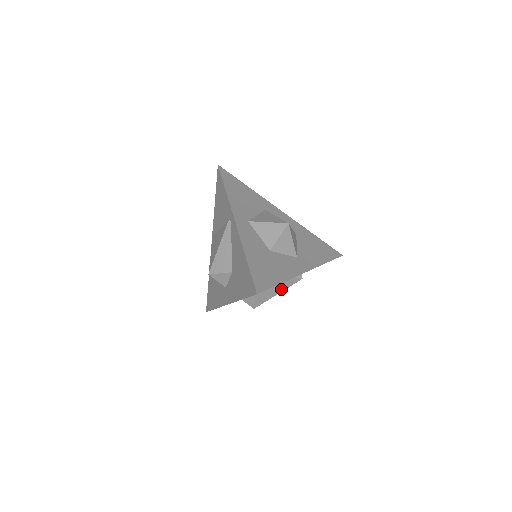
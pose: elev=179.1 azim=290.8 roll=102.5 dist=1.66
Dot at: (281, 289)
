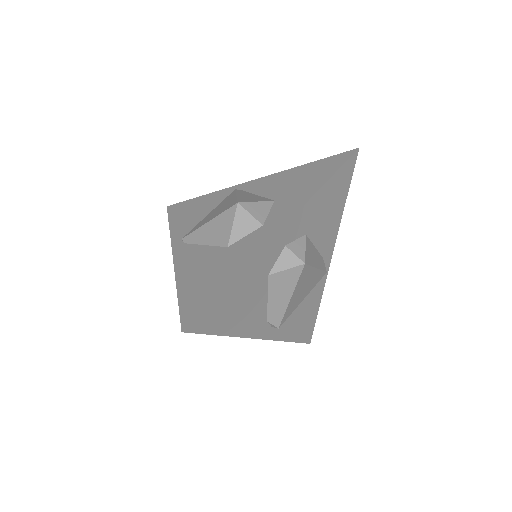
Dot at: (317, 264)
